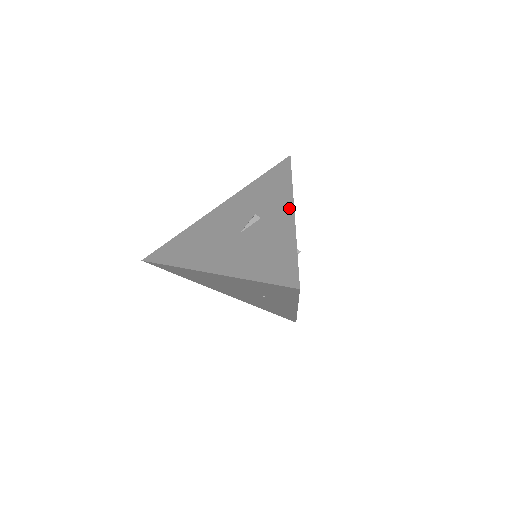
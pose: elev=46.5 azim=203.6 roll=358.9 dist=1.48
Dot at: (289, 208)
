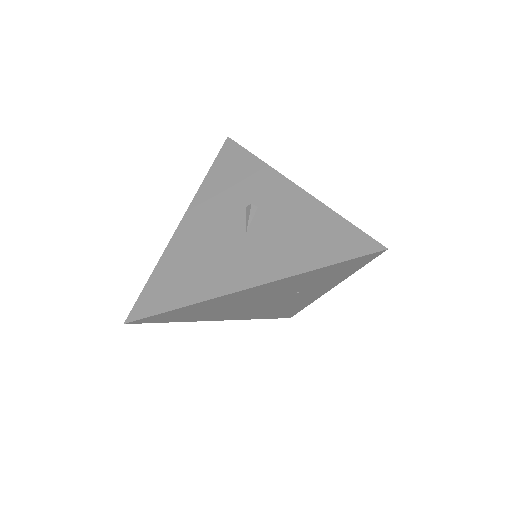
Dot at: (285, 183)
